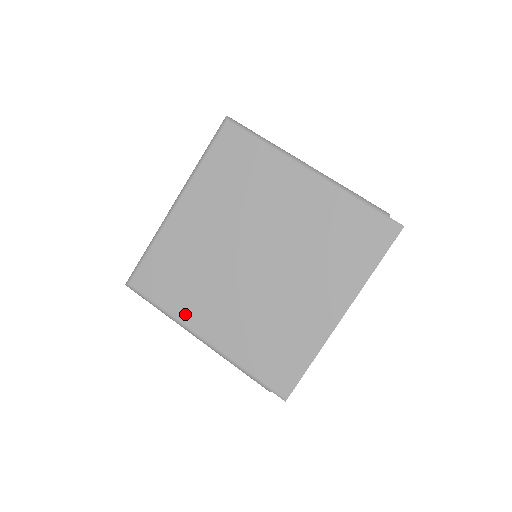
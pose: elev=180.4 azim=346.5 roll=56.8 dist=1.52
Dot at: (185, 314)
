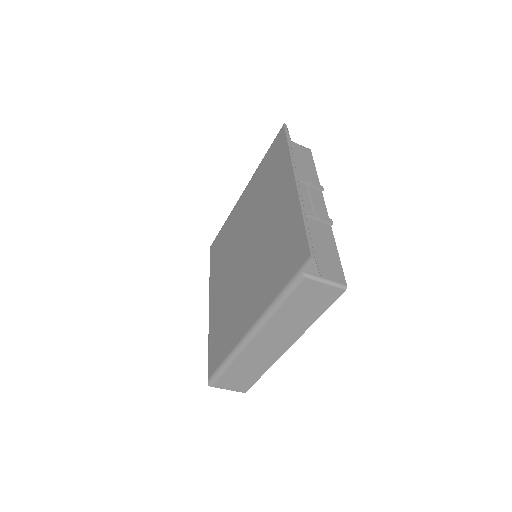
Dot at: (236, 337)
